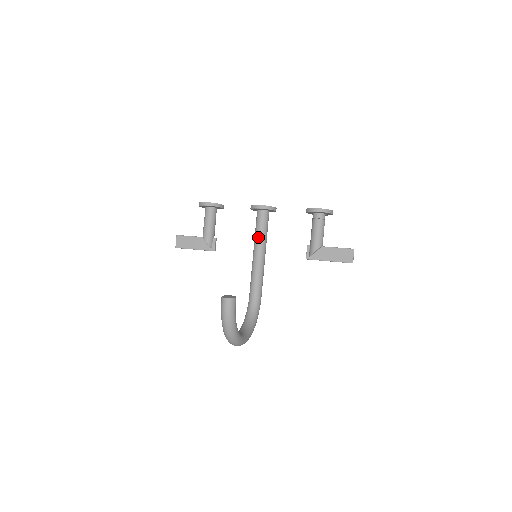
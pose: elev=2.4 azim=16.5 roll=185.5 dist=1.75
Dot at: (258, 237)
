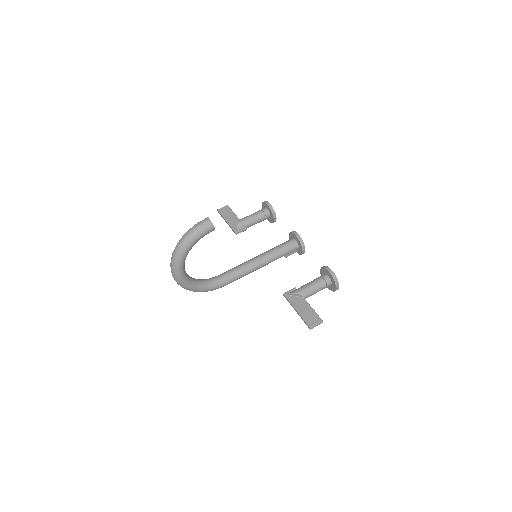
Dot at: (272, 250)
